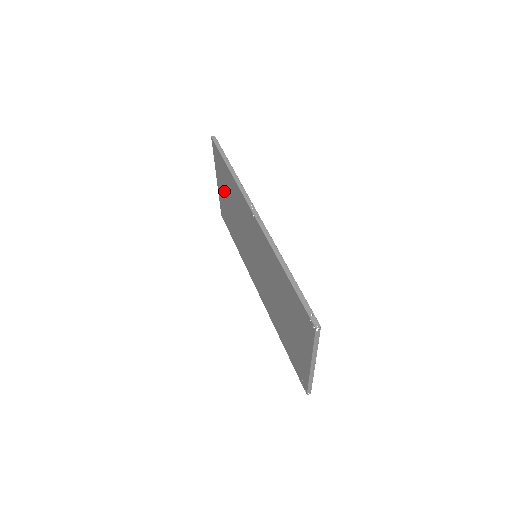
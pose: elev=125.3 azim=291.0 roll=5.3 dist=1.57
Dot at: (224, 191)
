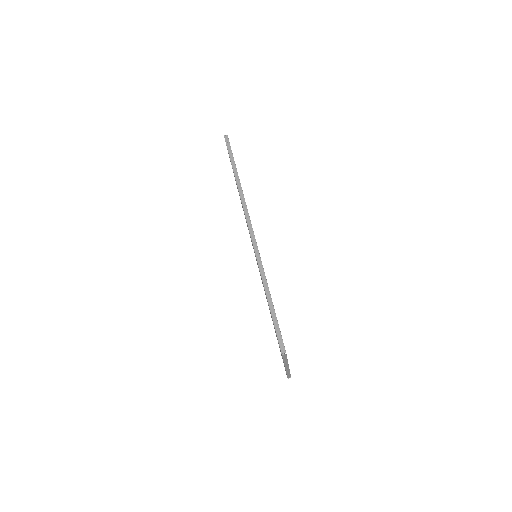
Dot at: occluded
